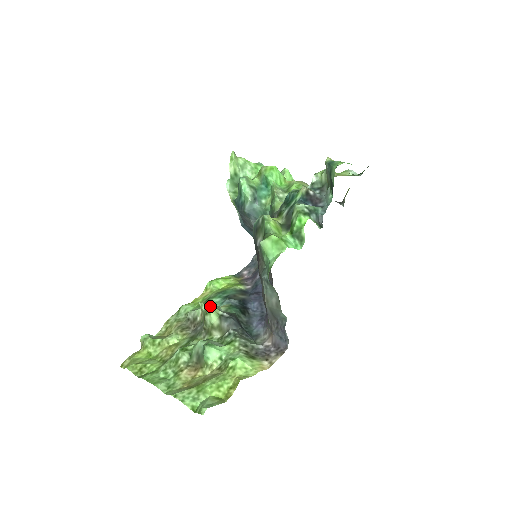
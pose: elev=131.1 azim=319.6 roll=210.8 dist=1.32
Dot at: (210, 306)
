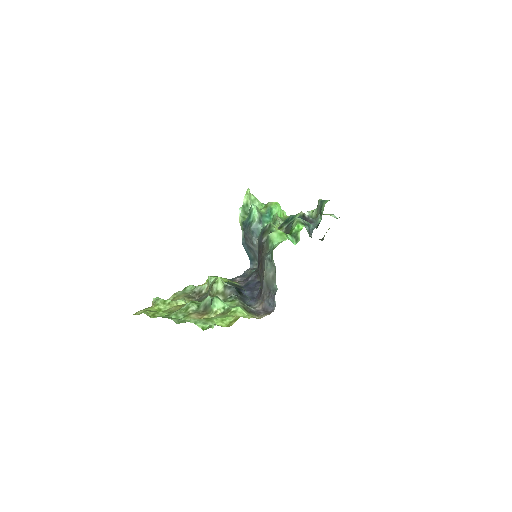
Dot at: (219, 278)
